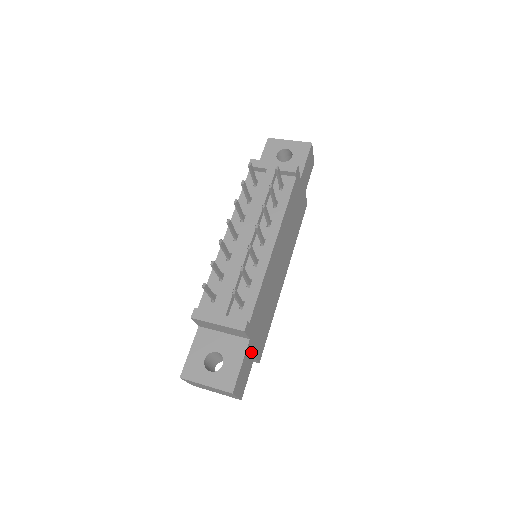
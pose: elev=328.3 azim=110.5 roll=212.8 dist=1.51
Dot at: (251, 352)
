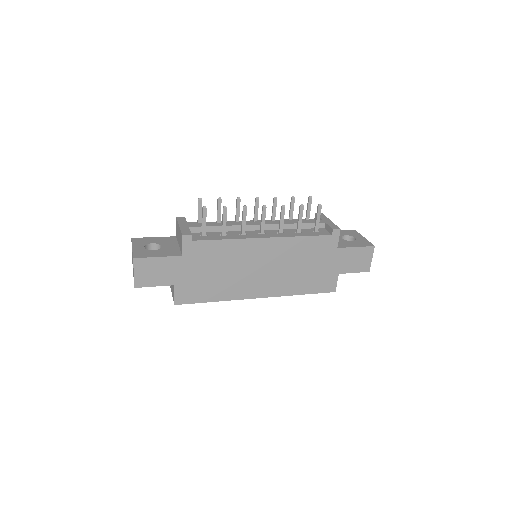
Dot at: (175, 271)
